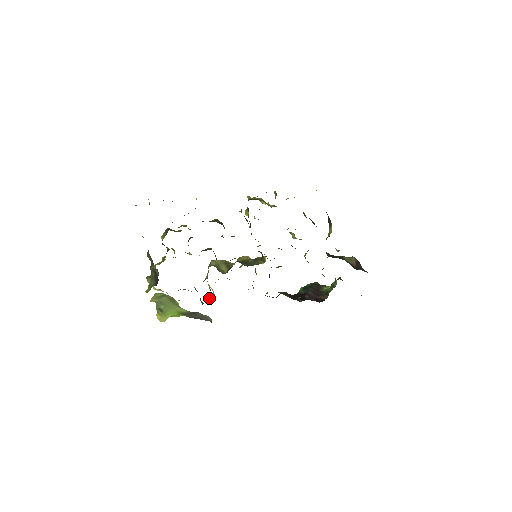
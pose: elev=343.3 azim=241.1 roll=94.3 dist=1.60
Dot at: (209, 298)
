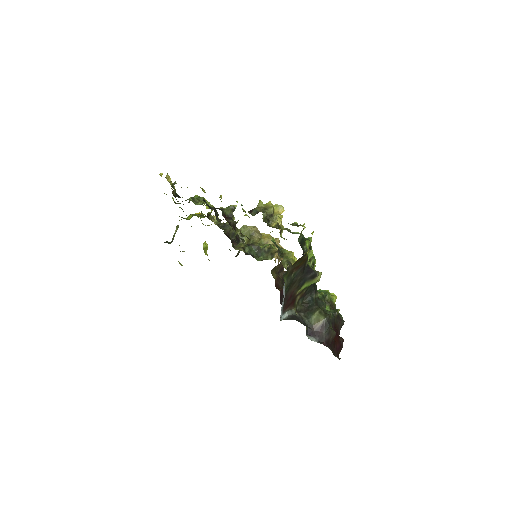
Dot at: (240, 250)
